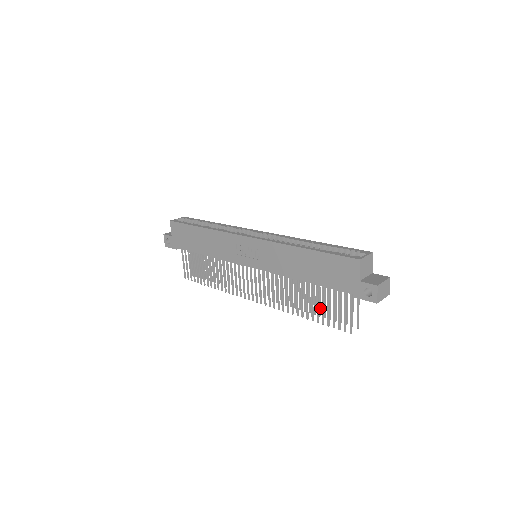
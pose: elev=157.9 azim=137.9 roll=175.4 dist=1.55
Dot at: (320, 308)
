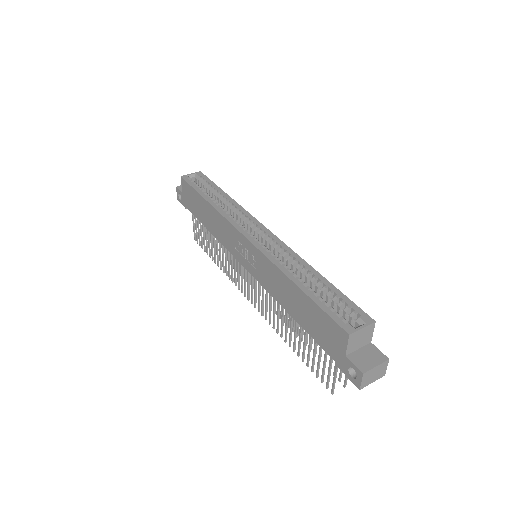
Dot at: (312, 343)
